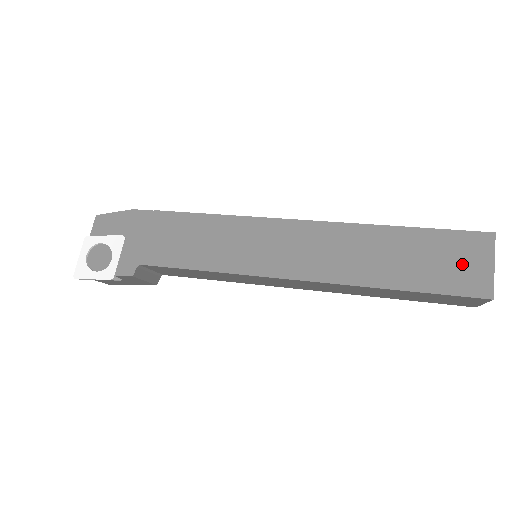
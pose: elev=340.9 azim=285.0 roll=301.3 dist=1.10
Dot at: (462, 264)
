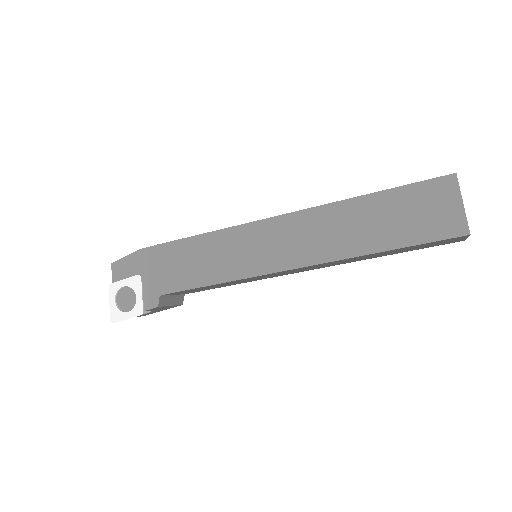
Dot at: (434, 211)
